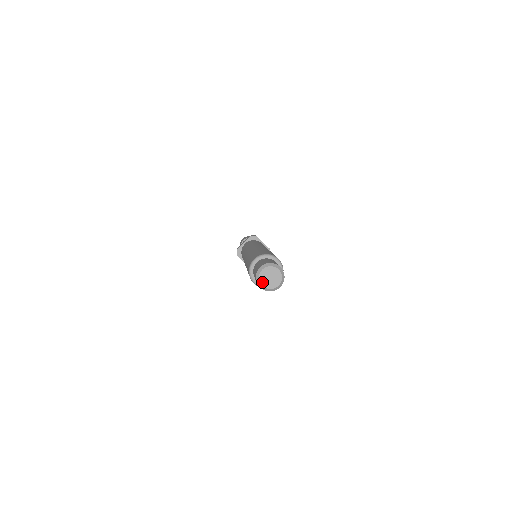
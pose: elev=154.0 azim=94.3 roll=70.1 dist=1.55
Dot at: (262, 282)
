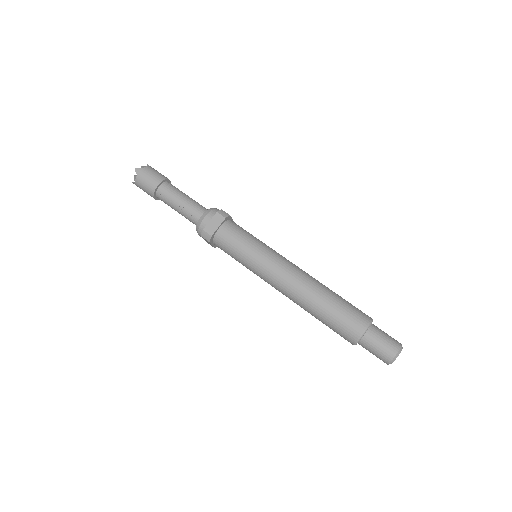
Dot at: occluded
